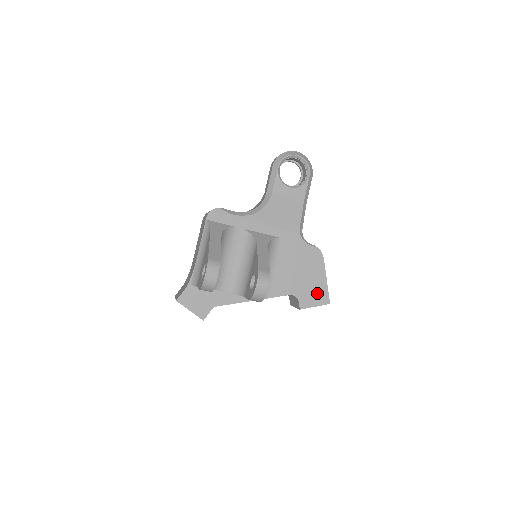
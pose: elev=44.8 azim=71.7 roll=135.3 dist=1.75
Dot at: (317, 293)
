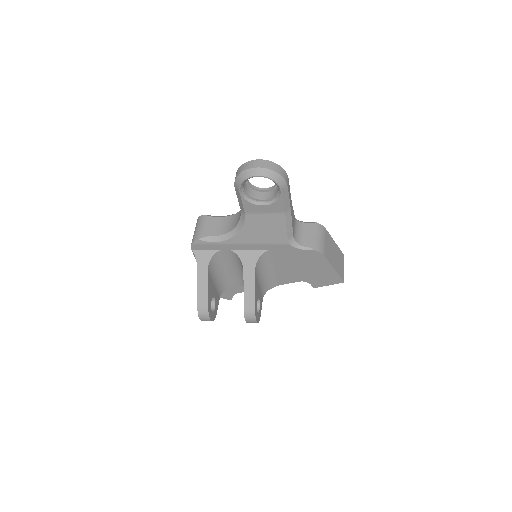
Dot at: (327, 278)
